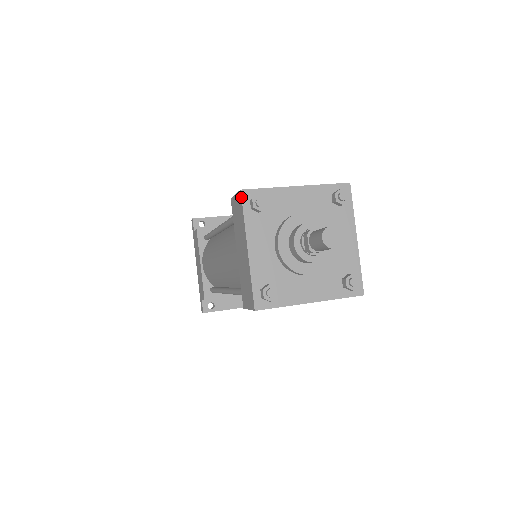
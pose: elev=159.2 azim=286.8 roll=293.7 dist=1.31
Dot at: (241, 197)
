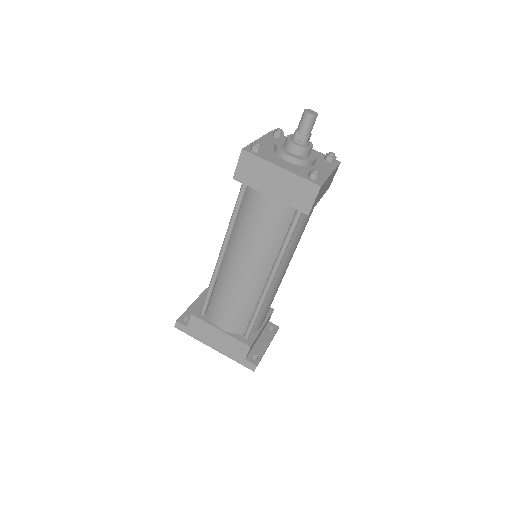
Dot at: (246, 151)
